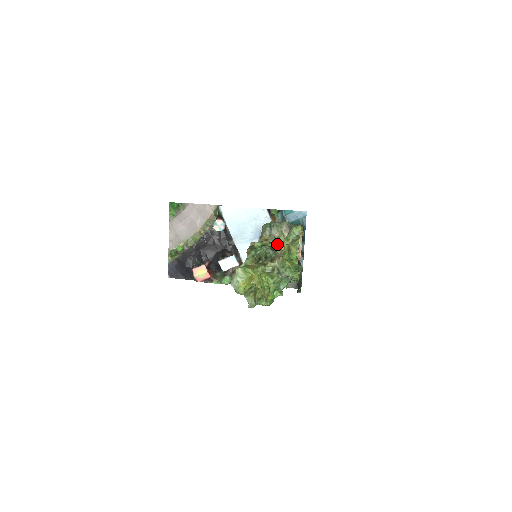
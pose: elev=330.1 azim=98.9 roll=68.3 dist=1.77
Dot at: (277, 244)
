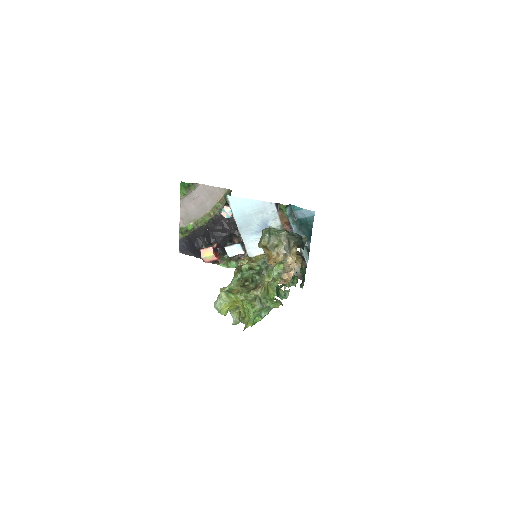
Dot at: (266, 266)
